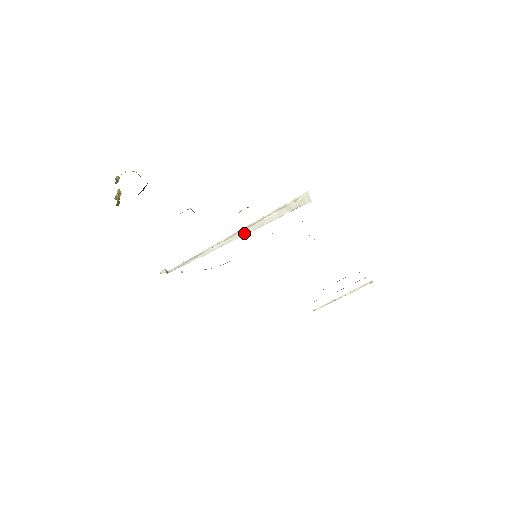
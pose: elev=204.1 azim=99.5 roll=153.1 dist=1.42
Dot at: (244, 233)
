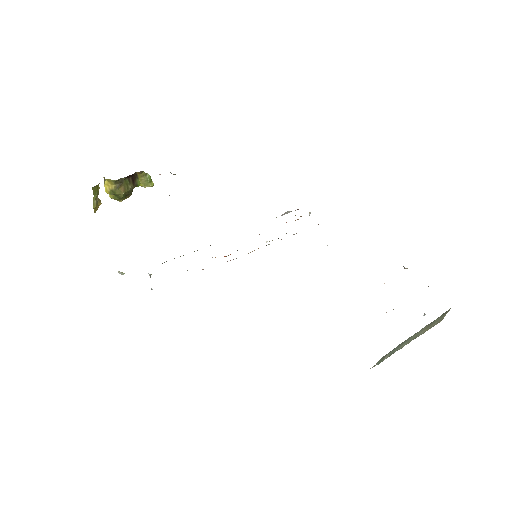
Dot at: occluded
